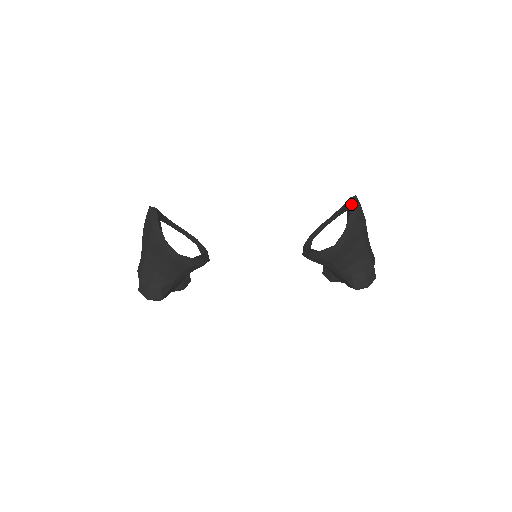
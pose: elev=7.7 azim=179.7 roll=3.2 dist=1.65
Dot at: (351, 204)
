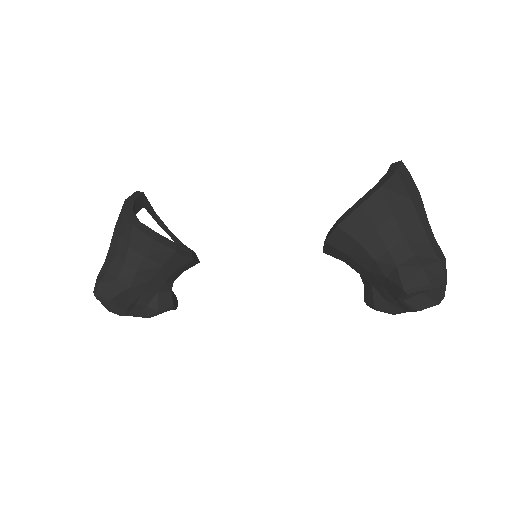
Dot at: (391, 166)
